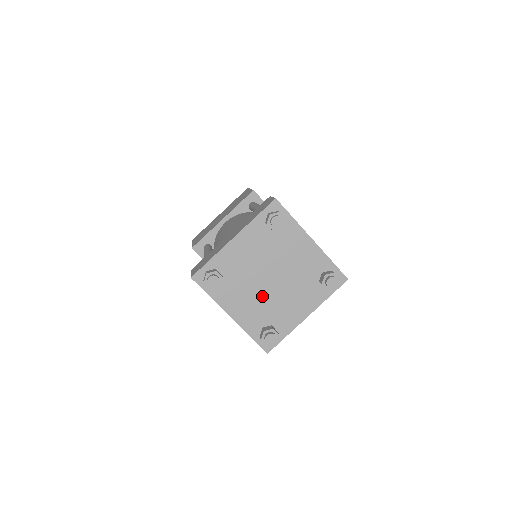
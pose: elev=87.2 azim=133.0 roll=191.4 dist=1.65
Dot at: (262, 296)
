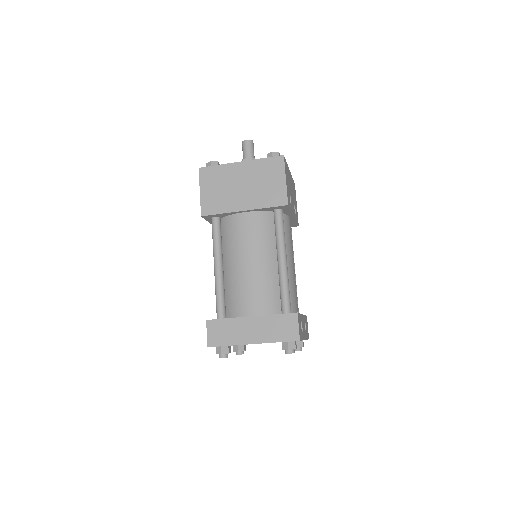
Dot at: occluded
